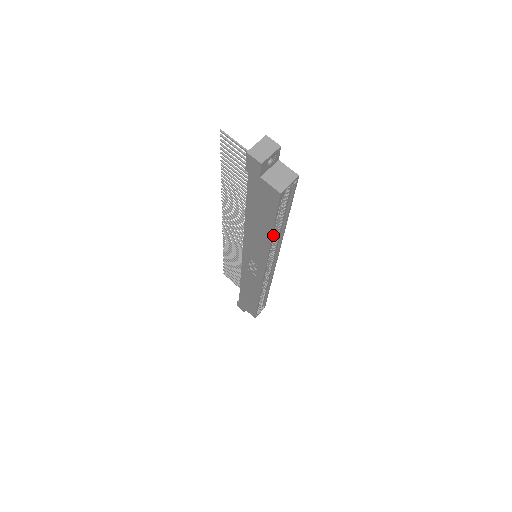
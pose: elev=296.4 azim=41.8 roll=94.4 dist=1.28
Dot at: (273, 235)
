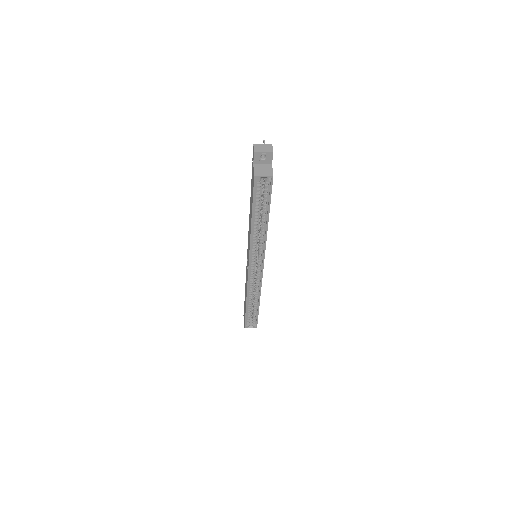
Dot at: (256, 225)
